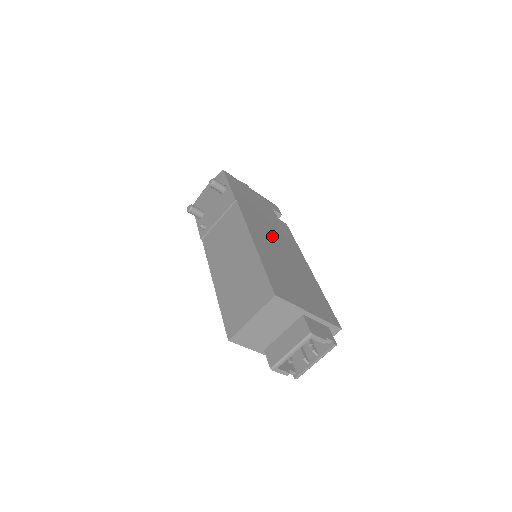
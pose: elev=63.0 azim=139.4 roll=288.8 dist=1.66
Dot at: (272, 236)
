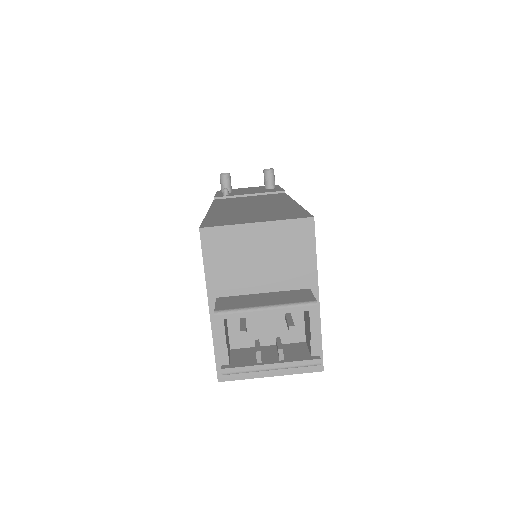
Dot at: occluded
